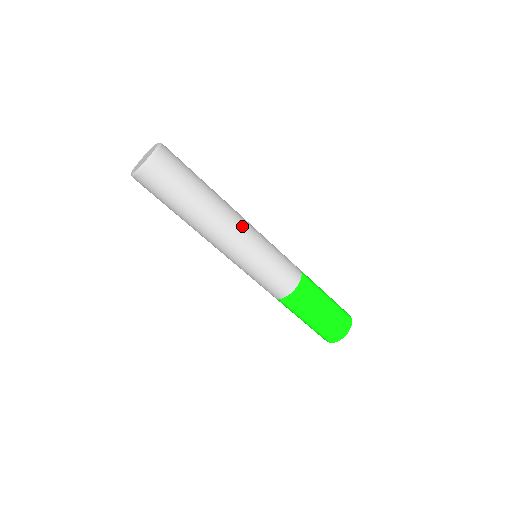
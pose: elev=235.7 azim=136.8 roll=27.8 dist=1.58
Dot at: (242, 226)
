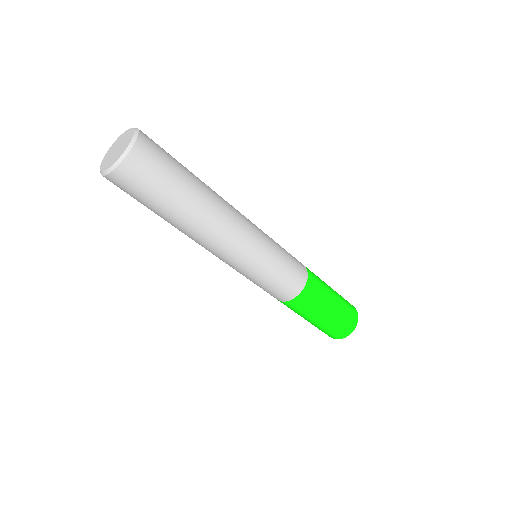
Dot at: (243, 226)
